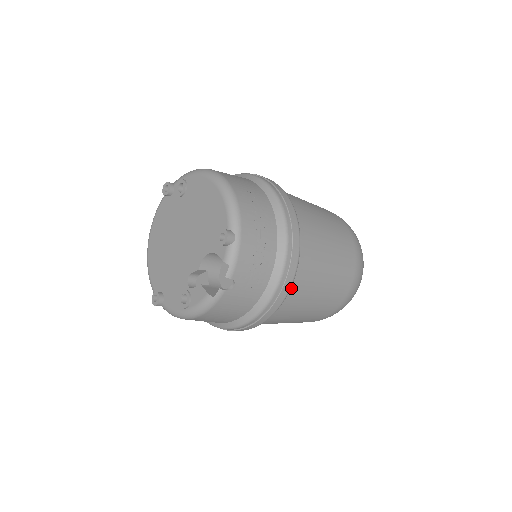
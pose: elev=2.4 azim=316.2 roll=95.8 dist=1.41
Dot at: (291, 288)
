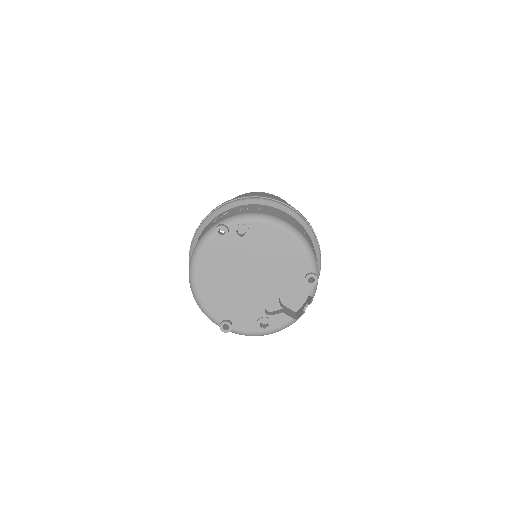
Dot at: occluded
